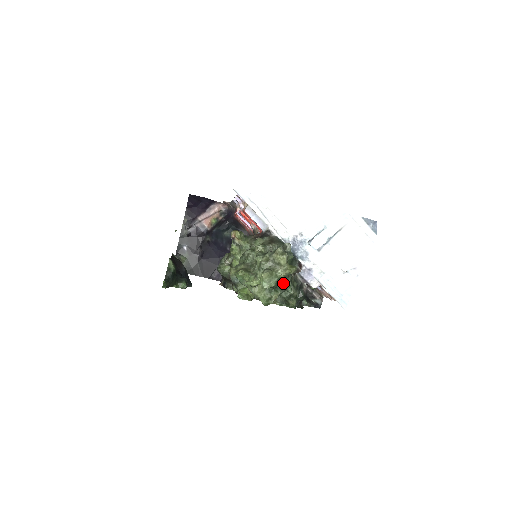
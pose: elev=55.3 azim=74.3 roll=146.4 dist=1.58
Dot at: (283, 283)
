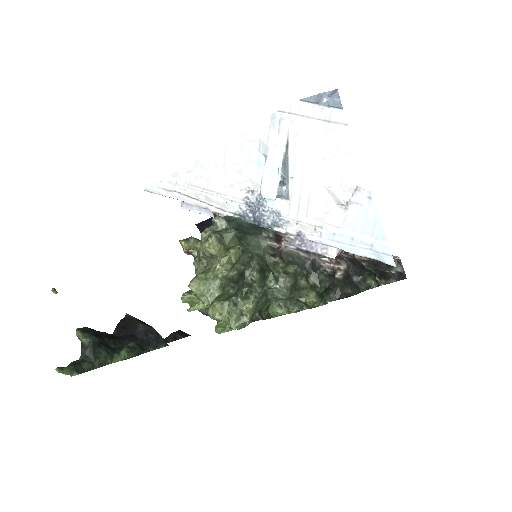
Dot at: (249, 280)
